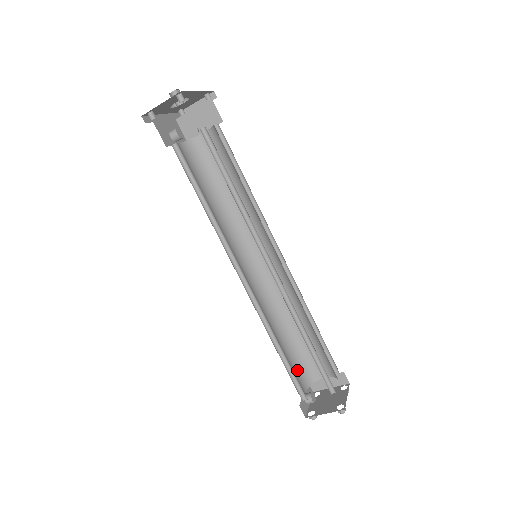
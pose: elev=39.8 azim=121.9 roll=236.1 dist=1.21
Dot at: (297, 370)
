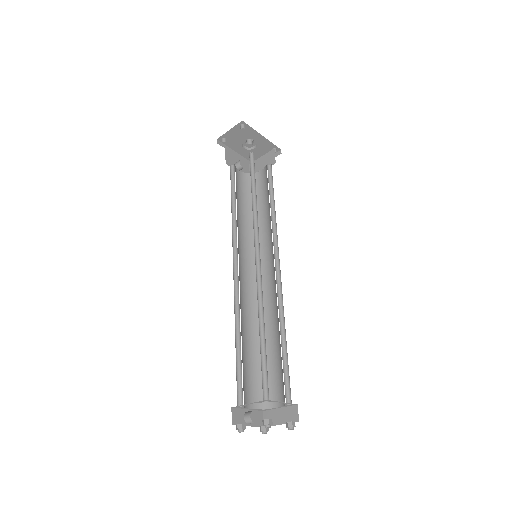
Dot at: (252, 383)
